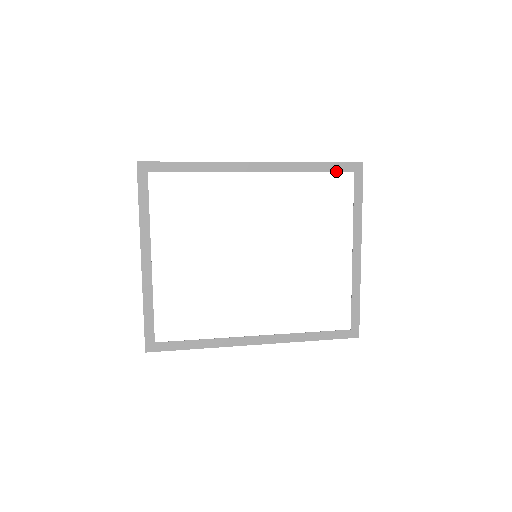
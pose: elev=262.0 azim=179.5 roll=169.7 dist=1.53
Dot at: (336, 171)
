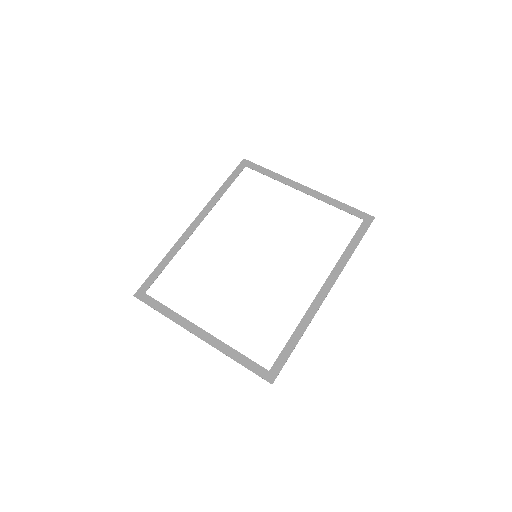
Dot at: occluded
